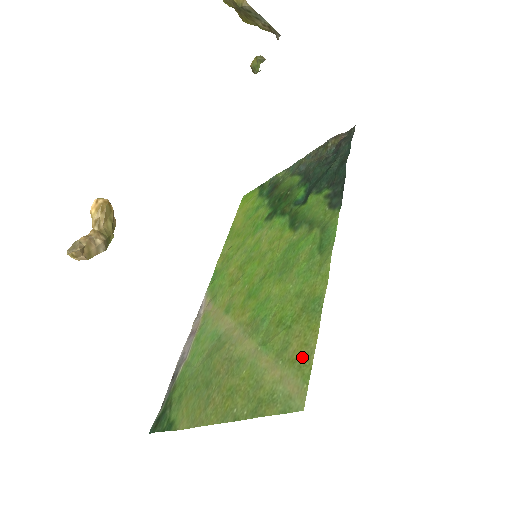
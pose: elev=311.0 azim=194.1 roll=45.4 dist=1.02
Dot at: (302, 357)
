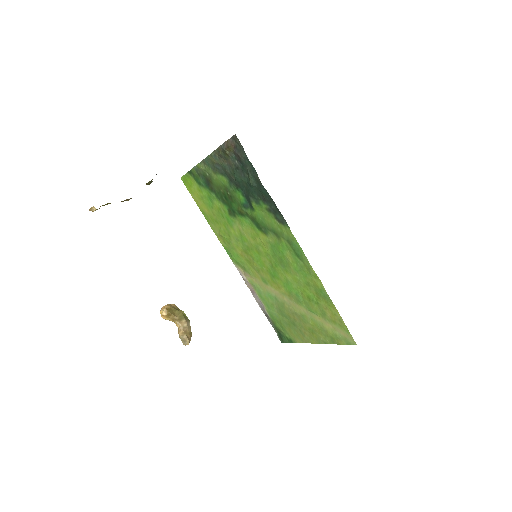
Dot at: (338, 321)
